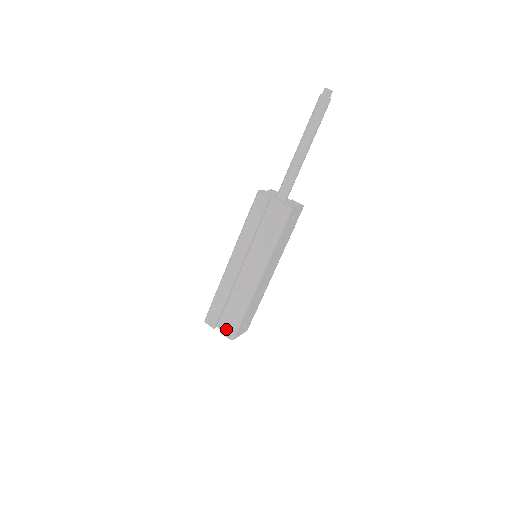
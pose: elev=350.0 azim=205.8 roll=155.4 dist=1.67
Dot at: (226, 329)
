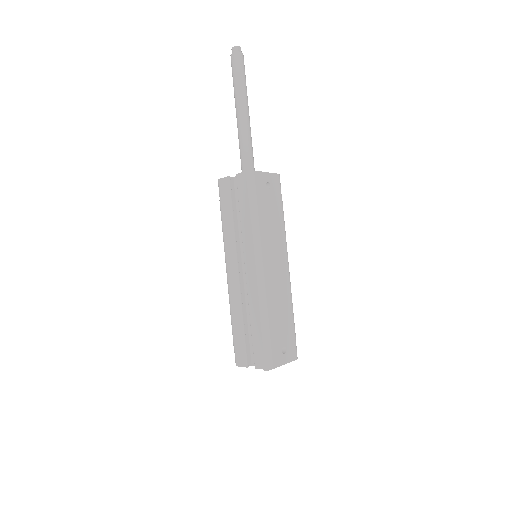
Dot at: (258, 359)
